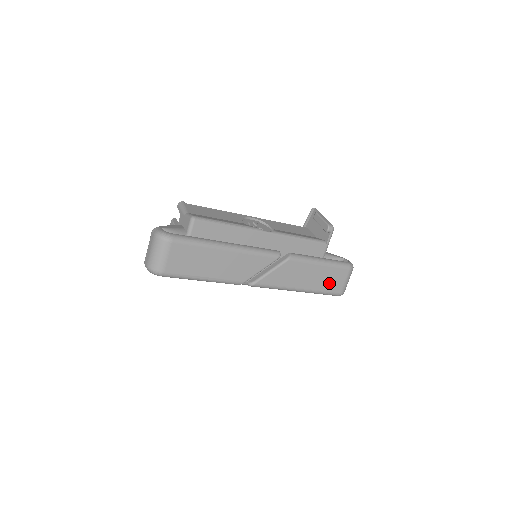
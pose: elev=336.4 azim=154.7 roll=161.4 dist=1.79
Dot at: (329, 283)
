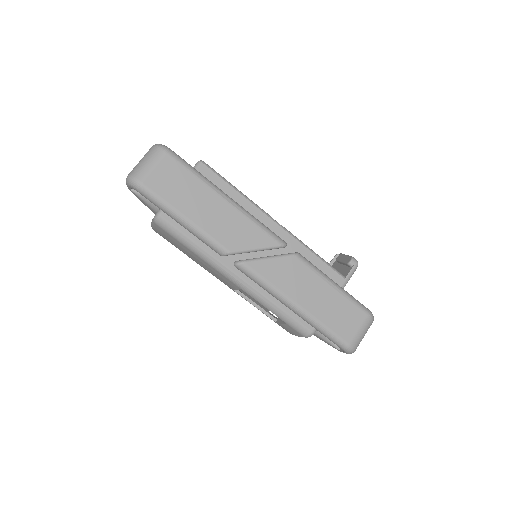
Dot at: (337, 319)
